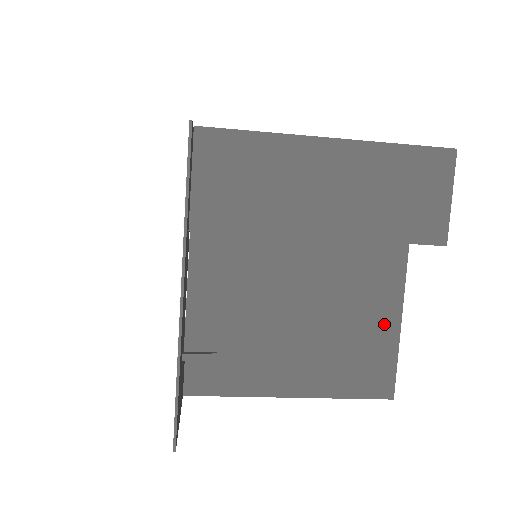
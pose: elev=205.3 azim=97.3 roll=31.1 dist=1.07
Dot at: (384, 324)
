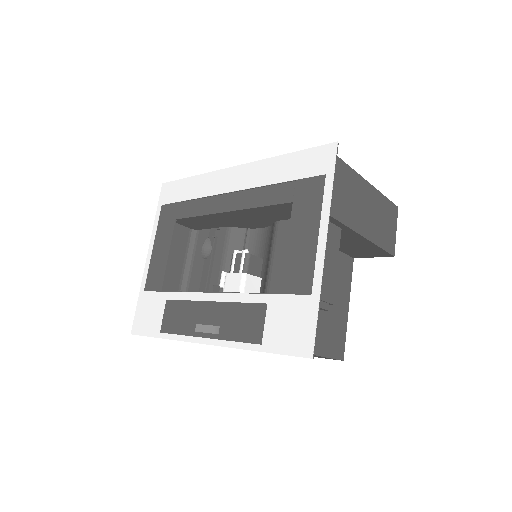
Dot at: (343, 308)
